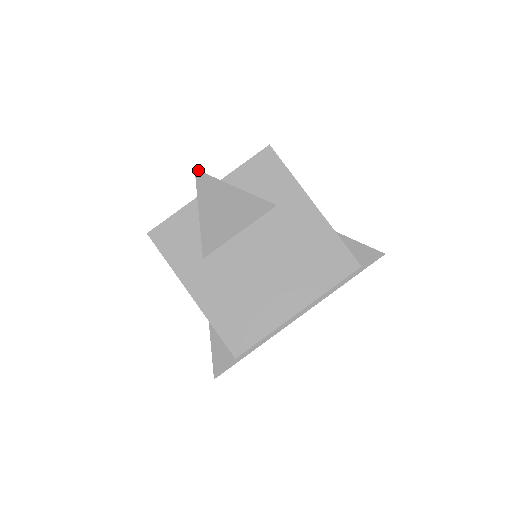
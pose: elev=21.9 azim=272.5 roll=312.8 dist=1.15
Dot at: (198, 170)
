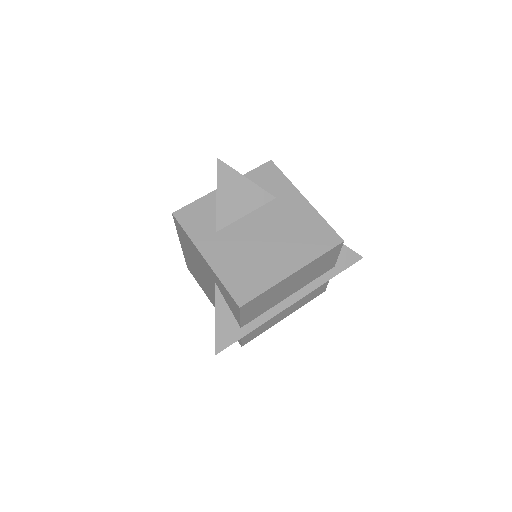
Dot at: (219, 159)
